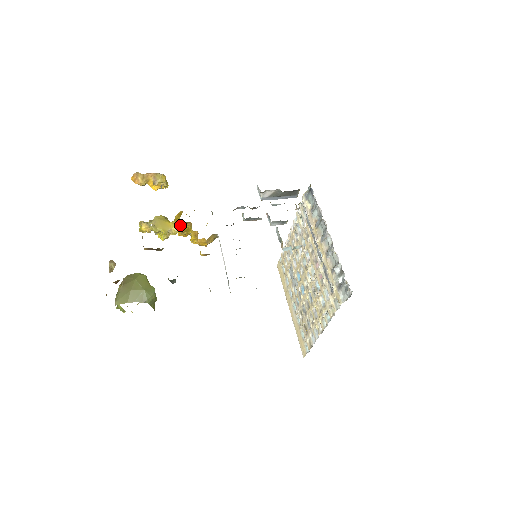
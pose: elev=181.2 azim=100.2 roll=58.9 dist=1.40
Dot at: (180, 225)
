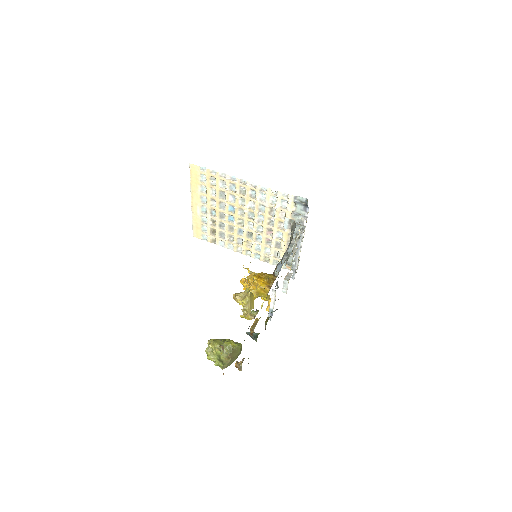
Dot at: occluded
